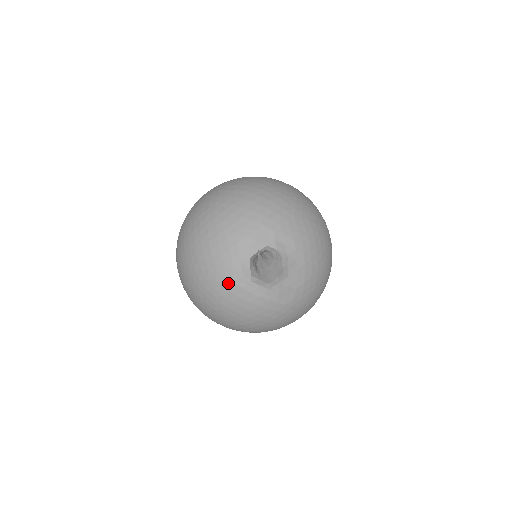
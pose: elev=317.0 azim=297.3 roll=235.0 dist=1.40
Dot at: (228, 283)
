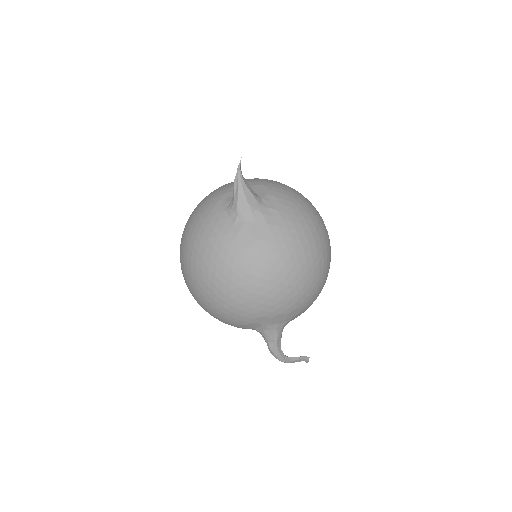
Dot at: (209, 209)
